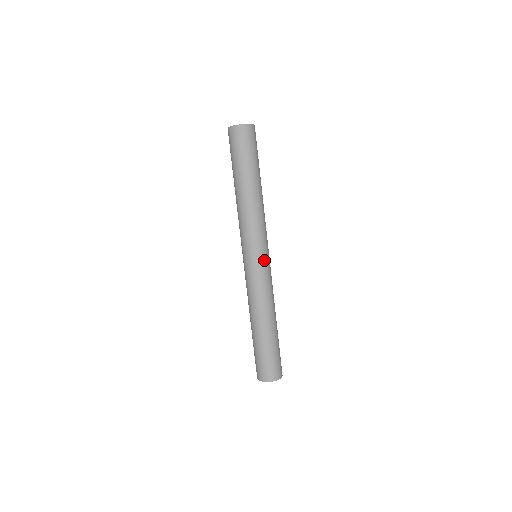
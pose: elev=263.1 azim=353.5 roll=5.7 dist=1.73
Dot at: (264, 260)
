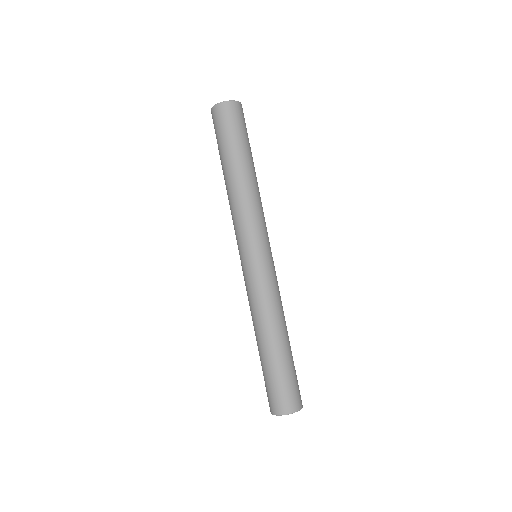
Dot at: (254, 260)
